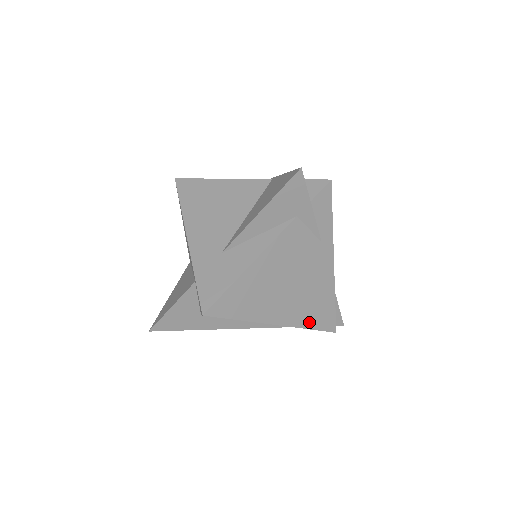
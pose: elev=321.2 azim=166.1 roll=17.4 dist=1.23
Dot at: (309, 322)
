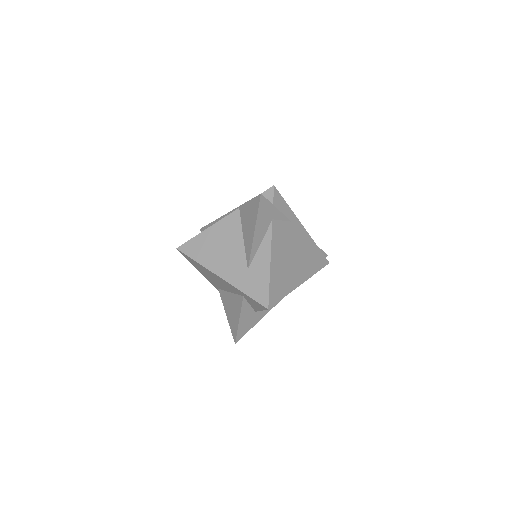
Dot at: (314, 269)
